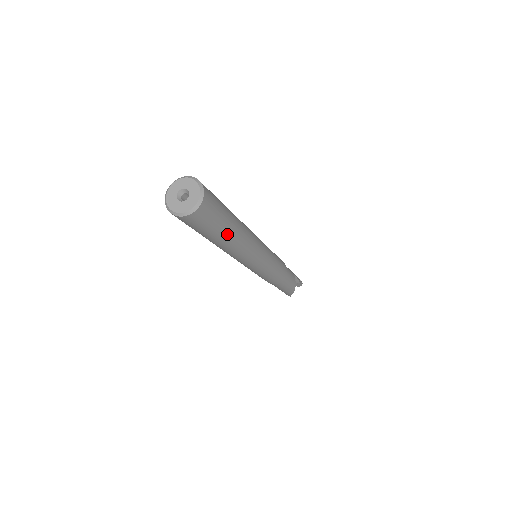
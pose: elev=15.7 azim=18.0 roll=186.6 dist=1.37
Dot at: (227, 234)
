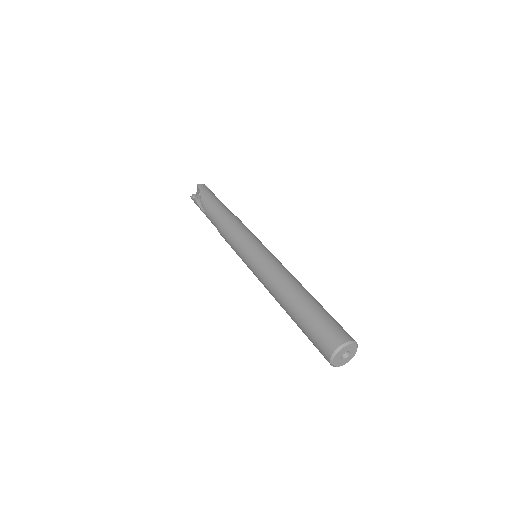
Dot at: occluded
